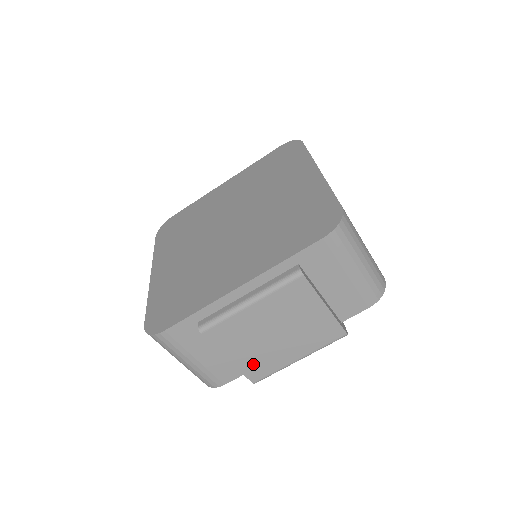
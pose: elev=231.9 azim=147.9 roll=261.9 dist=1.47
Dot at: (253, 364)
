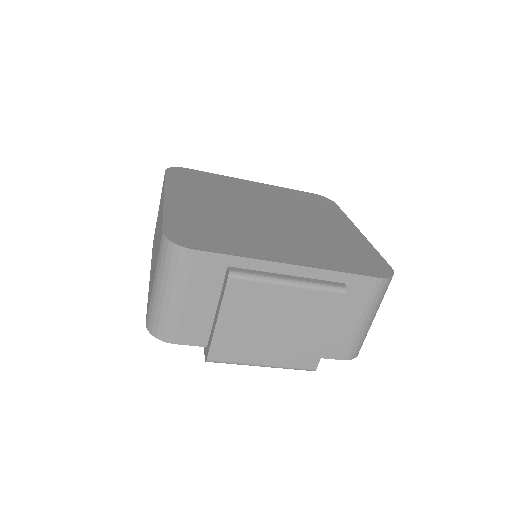
Dot at: (229, 341)
